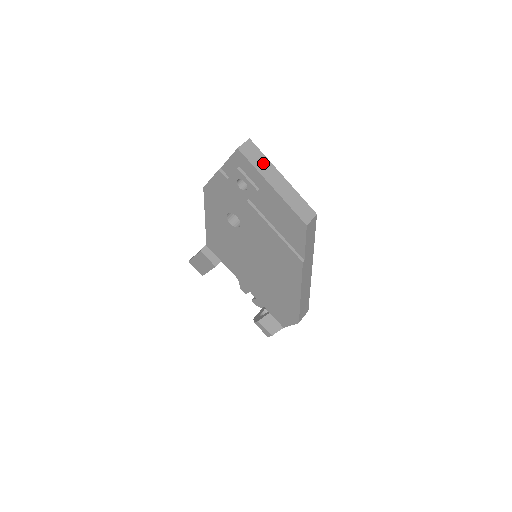
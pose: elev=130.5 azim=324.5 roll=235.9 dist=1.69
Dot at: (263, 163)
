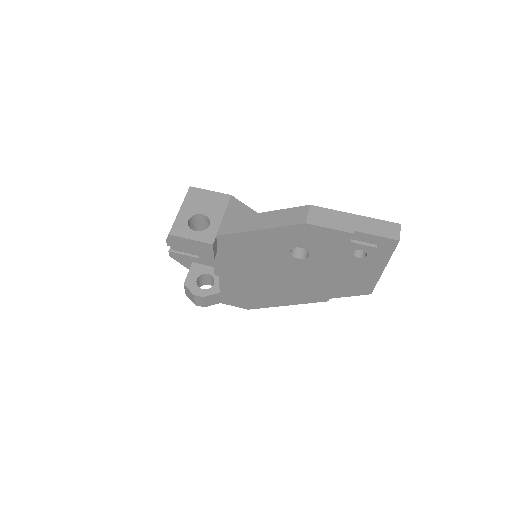
Dot at: occluded
